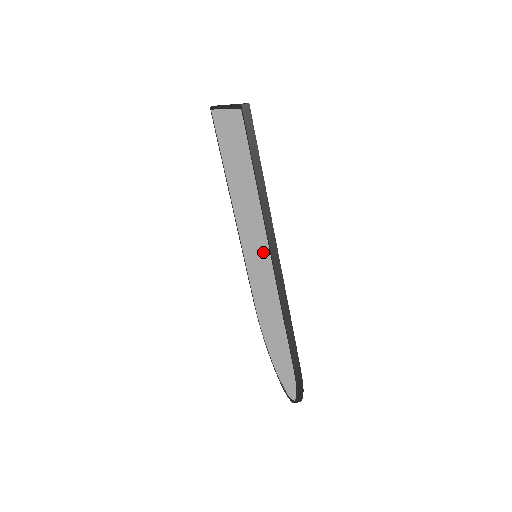
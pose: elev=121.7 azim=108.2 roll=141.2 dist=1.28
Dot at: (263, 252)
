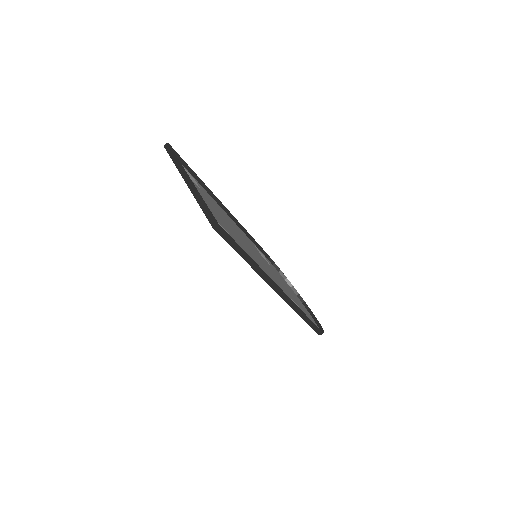
Dot at: occluded
